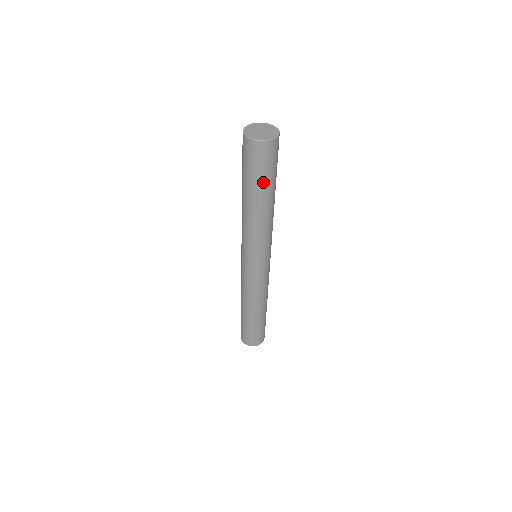
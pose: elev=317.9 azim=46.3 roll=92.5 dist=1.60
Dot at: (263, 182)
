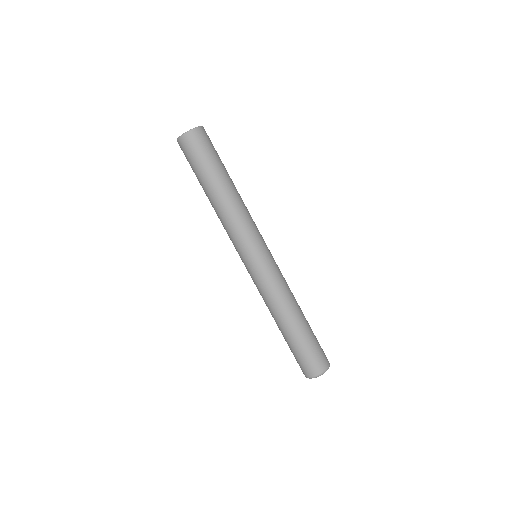
Dot at: (208, 167)
